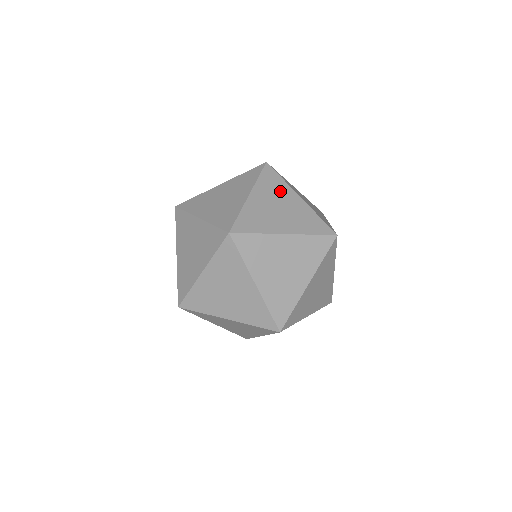
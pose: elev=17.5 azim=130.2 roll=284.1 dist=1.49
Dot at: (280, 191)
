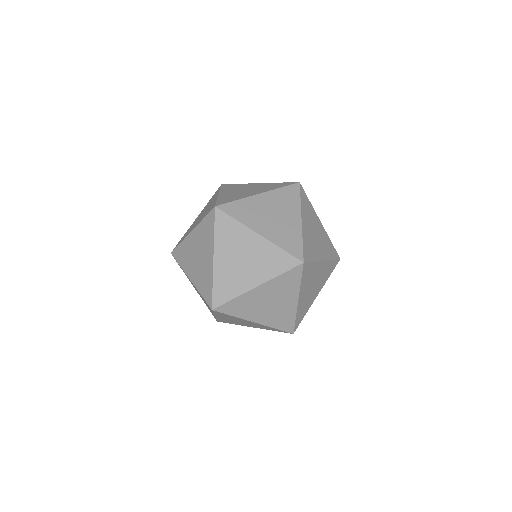
Dot at: occluded
